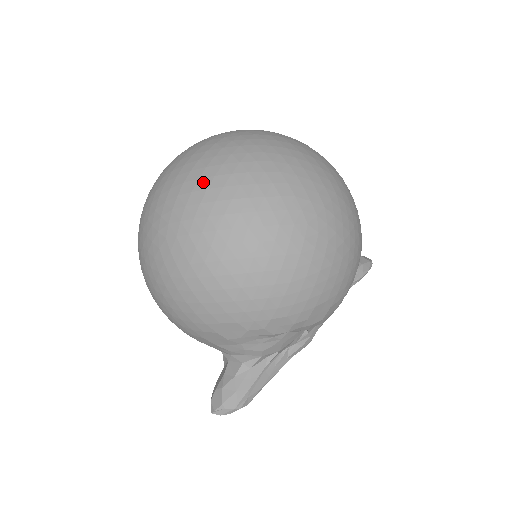
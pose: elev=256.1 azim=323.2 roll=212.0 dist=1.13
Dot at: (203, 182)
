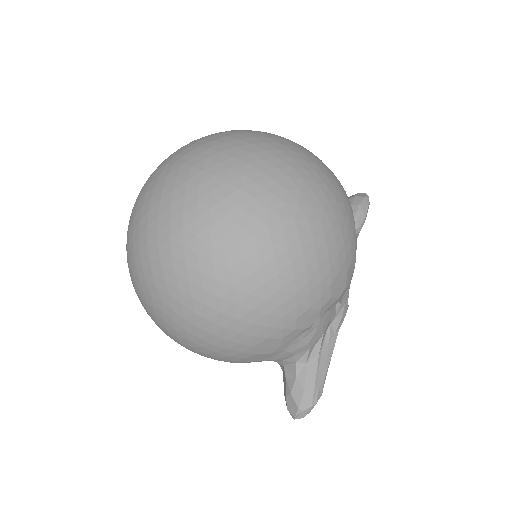
Dot at: (163, 233)
